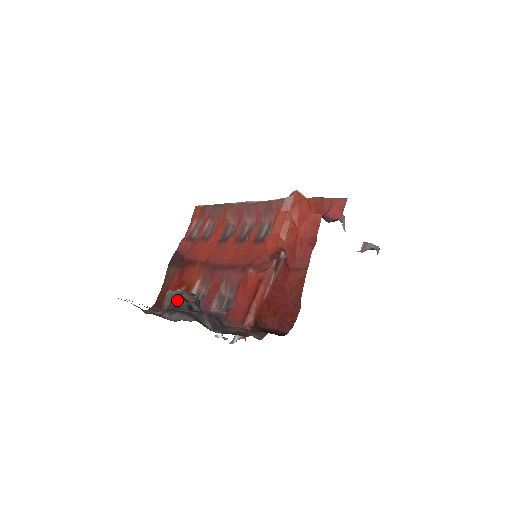
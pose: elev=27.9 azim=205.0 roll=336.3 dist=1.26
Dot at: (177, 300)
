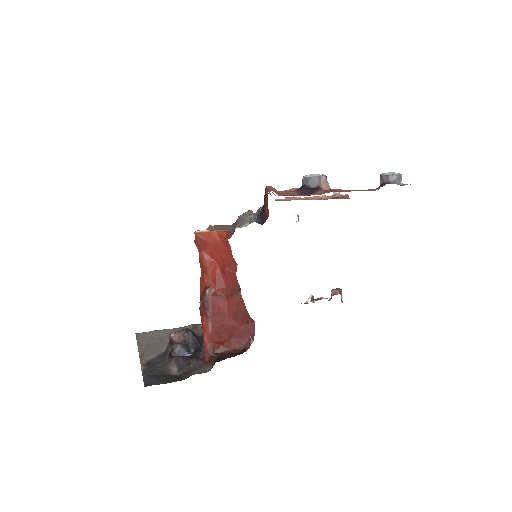
Dot at: (167, 346)
